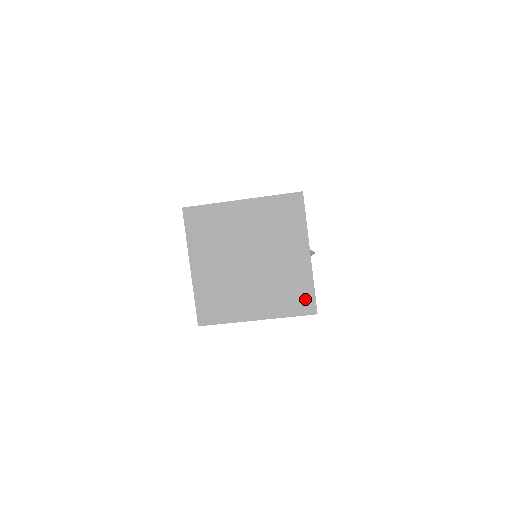
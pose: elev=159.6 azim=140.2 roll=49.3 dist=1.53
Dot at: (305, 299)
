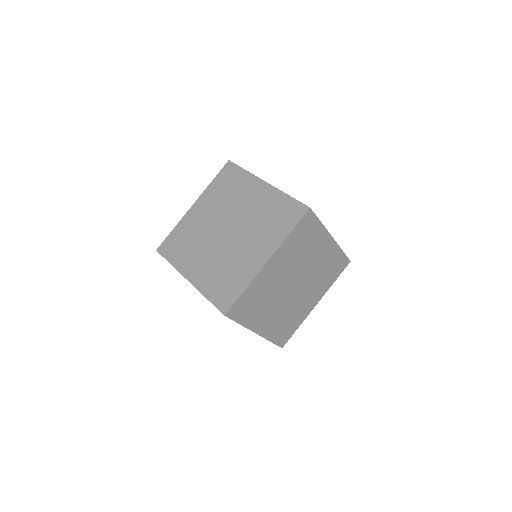
Dot at: (290, 209)
